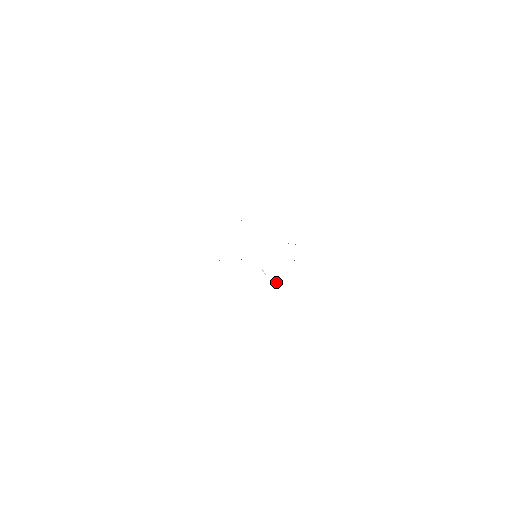
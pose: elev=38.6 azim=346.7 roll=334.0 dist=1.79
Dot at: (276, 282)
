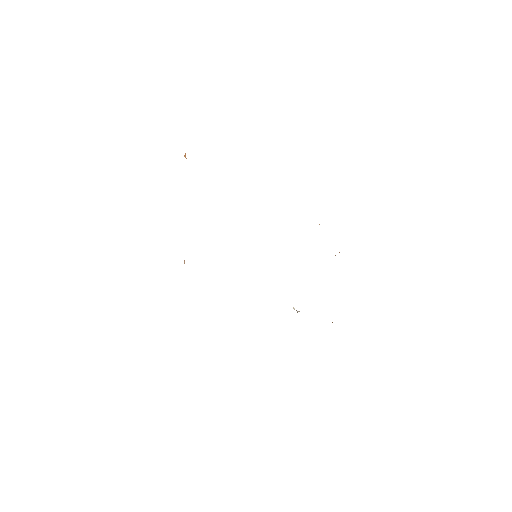
Dot at: occluded
